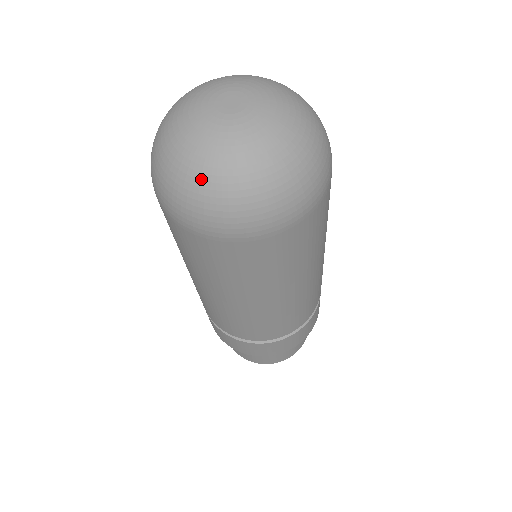
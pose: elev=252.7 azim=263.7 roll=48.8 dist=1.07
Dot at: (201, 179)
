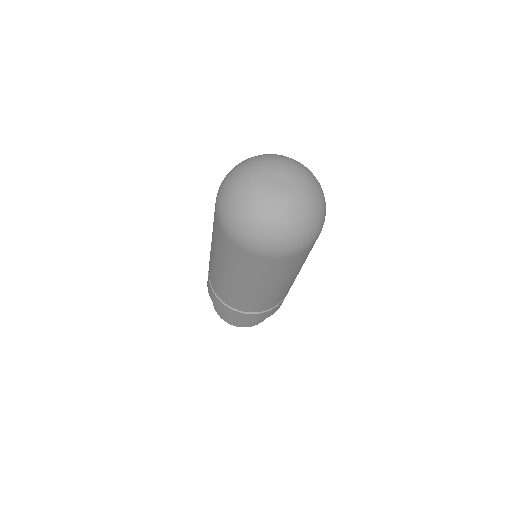
Dot at: (254, 221)
